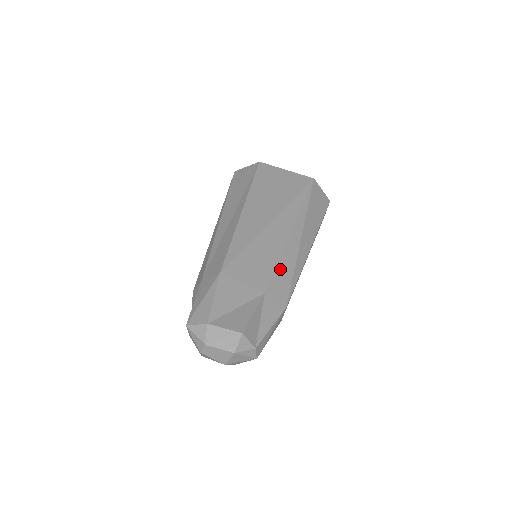
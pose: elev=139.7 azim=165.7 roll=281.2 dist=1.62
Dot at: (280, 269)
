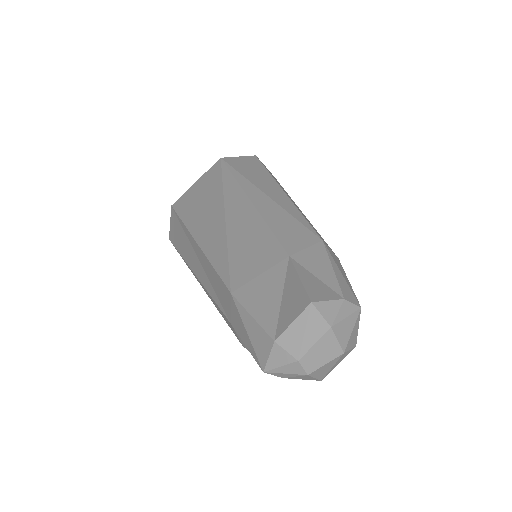
Dot at: (277, 228)
